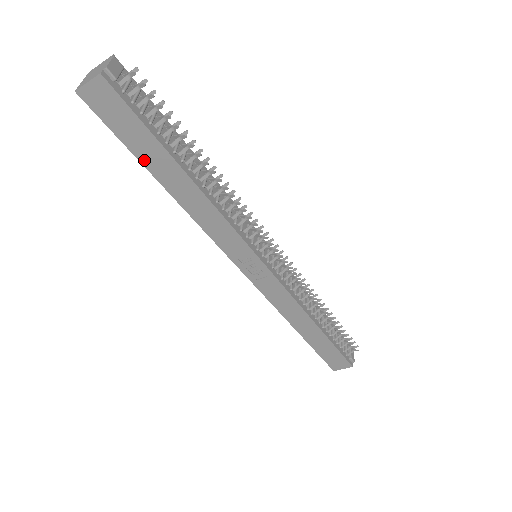
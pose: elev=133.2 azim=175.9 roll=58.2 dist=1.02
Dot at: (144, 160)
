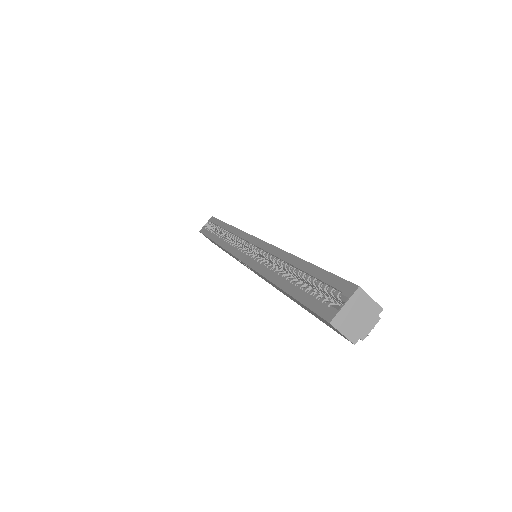
Dot at: occluded
